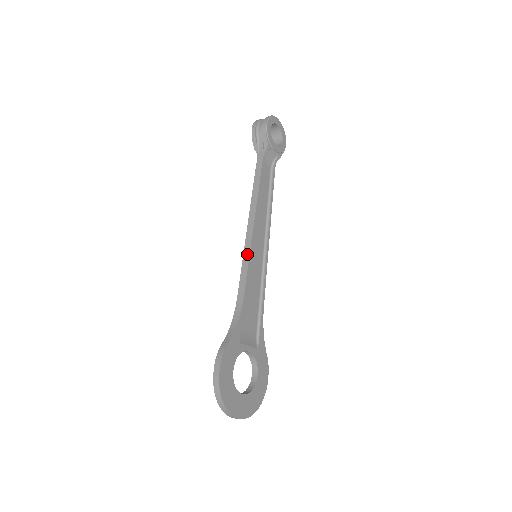
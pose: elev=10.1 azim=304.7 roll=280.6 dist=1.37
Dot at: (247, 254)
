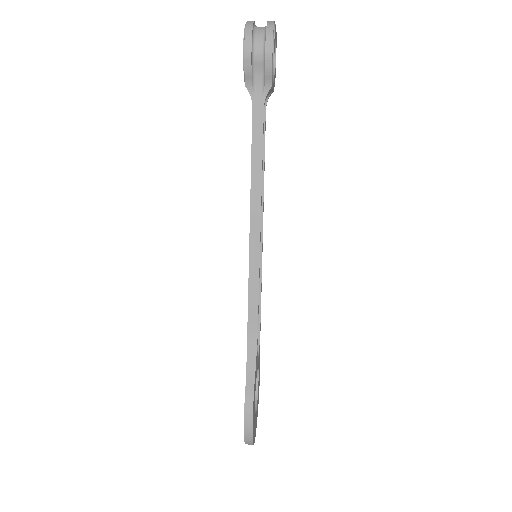
Dot at: (255, 266)
